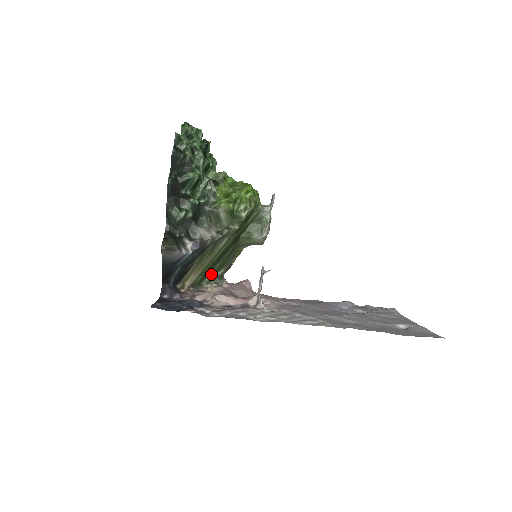
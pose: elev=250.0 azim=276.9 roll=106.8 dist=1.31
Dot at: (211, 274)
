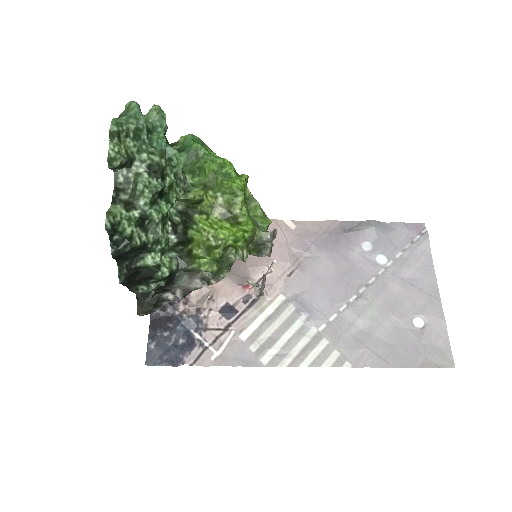
Dot at: occluded
